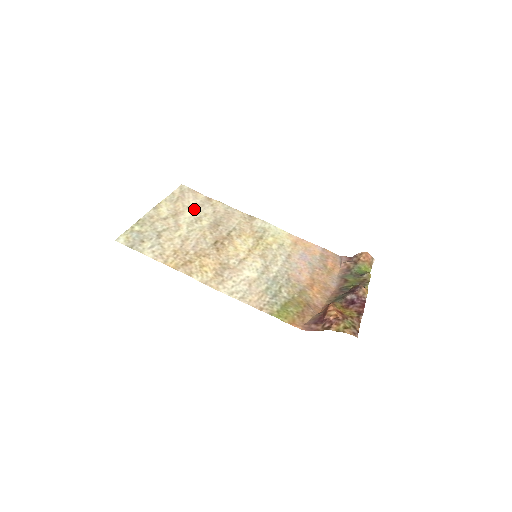
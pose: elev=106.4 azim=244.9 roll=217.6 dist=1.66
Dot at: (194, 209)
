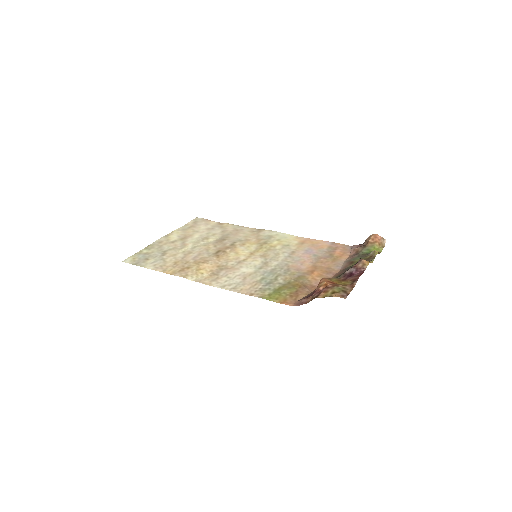
Dot at: (203, 232)
